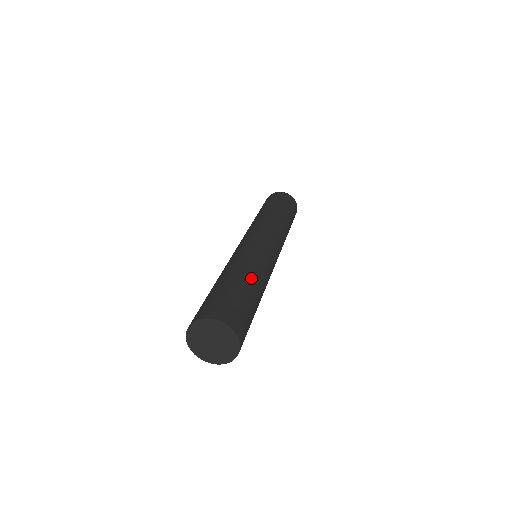
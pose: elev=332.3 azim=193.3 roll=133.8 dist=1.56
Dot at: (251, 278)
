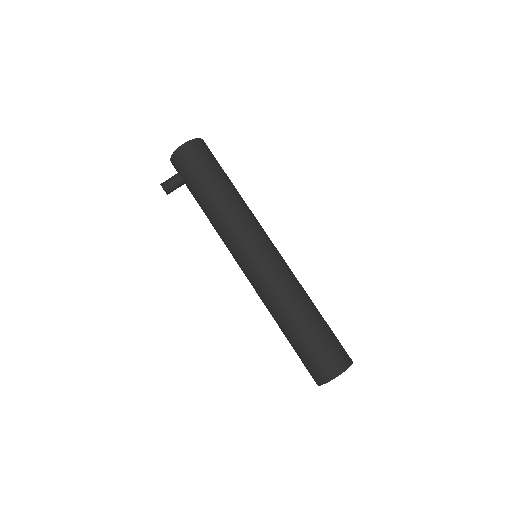
Dot at: occluded
